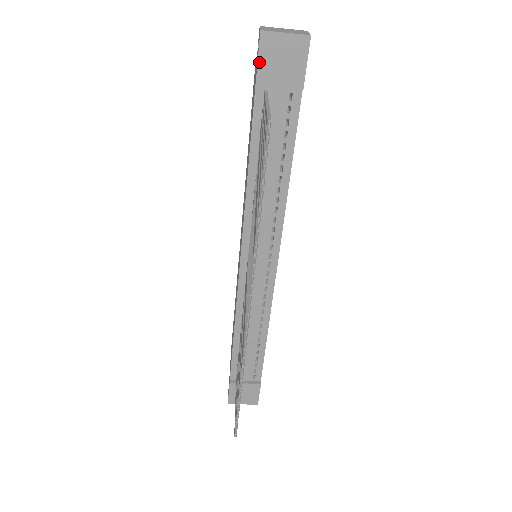
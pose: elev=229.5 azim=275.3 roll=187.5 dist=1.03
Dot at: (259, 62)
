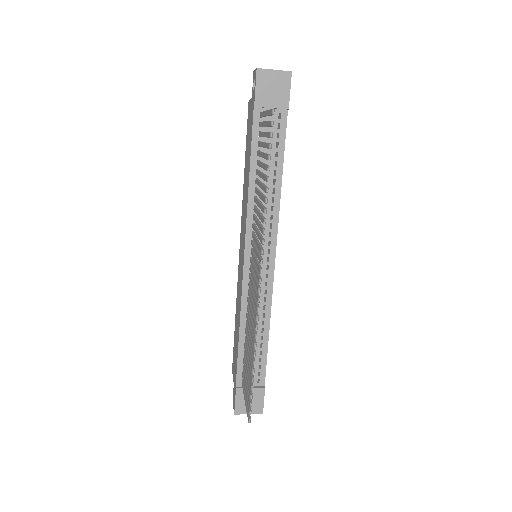
Dot at: (256, 90)
